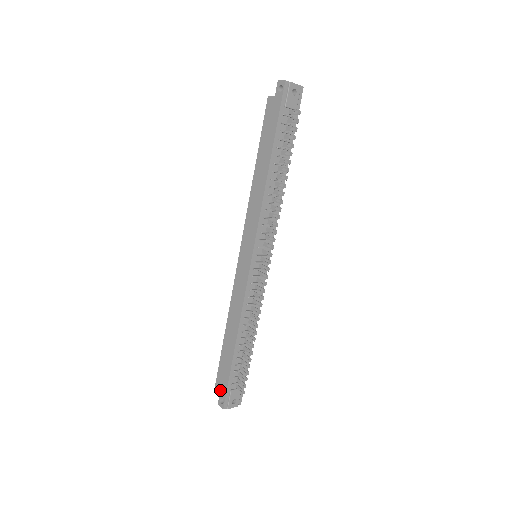
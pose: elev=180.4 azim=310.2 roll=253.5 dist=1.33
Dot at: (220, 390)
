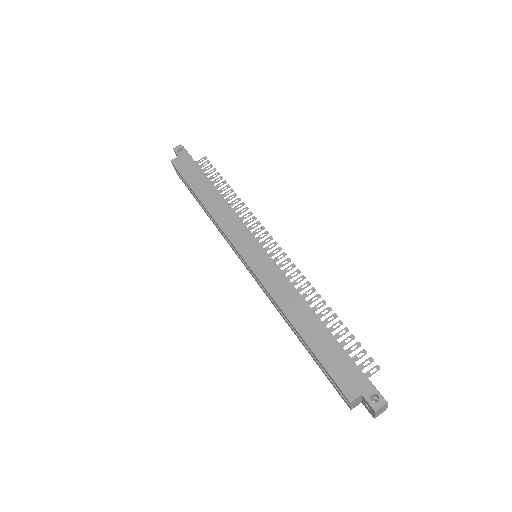
Dot at: (359, 391)
